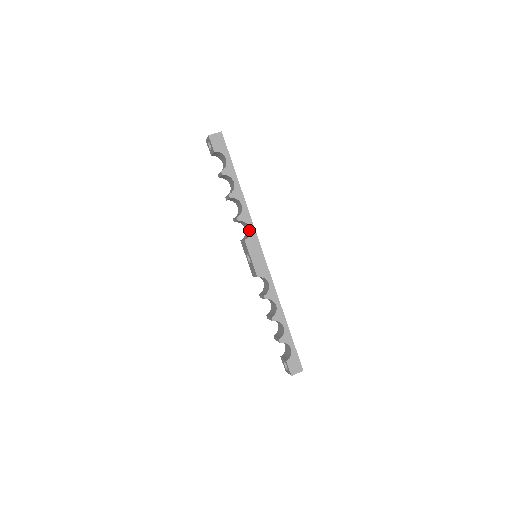
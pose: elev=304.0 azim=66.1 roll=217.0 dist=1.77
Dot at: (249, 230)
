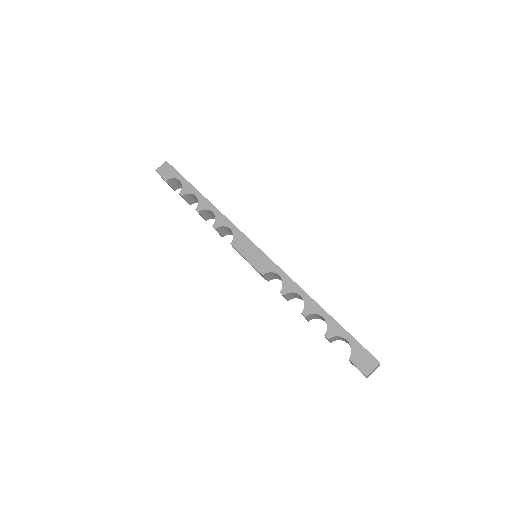
Dot at: (232, 232)
